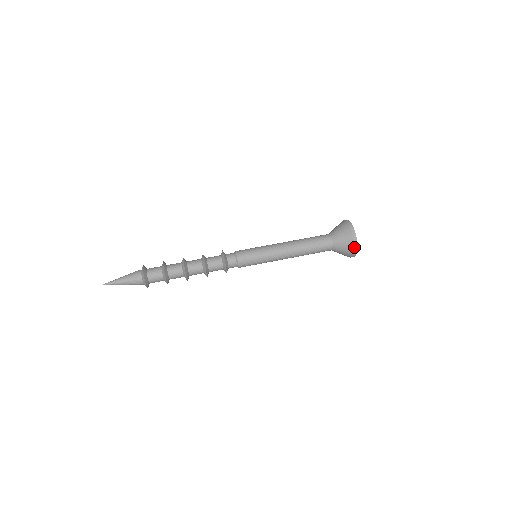
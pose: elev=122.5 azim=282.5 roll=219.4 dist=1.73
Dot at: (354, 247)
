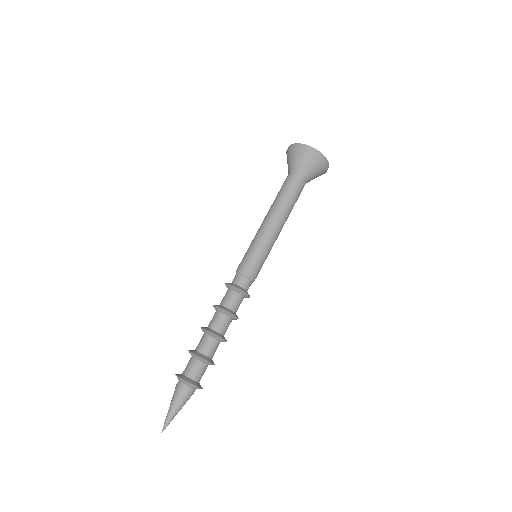
Dot at: (327, 169)
